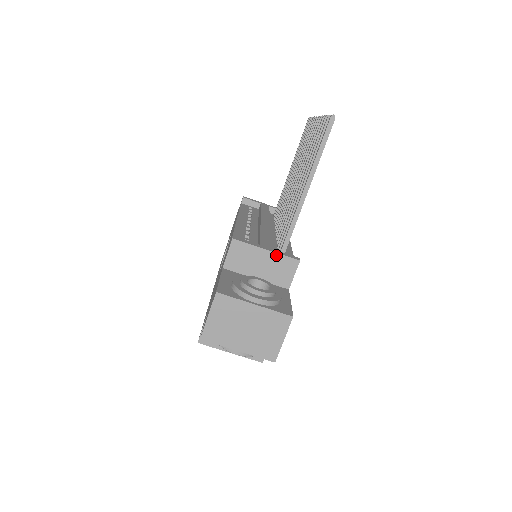
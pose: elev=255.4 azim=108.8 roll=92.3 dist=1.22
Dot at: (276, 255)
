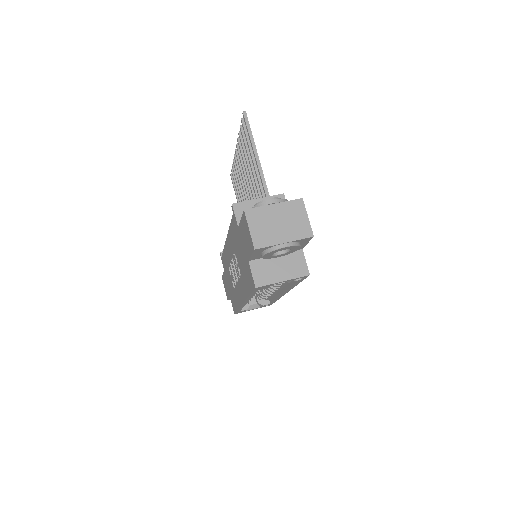
Dot at: occluded
